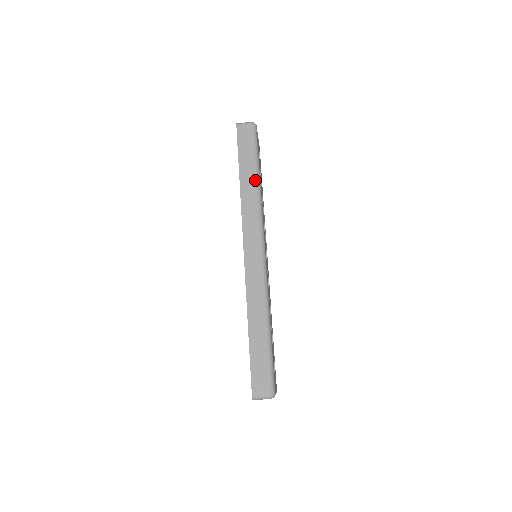
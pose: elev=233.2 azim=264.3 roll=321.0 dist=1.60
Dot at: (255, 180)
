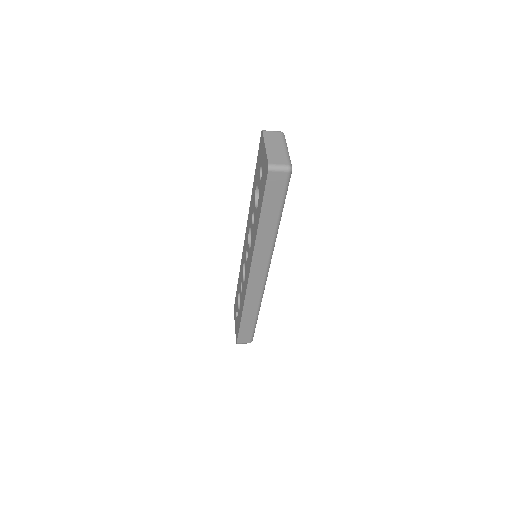
Dot at: (275, 227)
